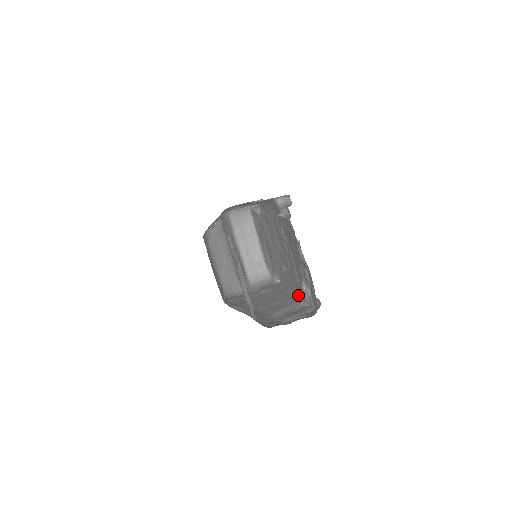
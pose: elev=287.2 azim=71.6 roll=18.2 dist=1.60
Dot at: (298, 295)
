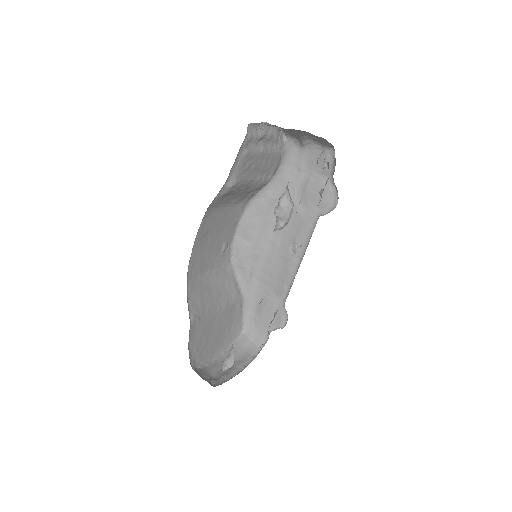
Dot at: occluded
